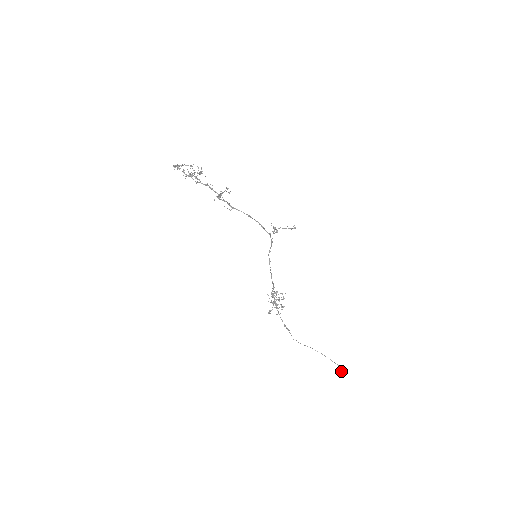
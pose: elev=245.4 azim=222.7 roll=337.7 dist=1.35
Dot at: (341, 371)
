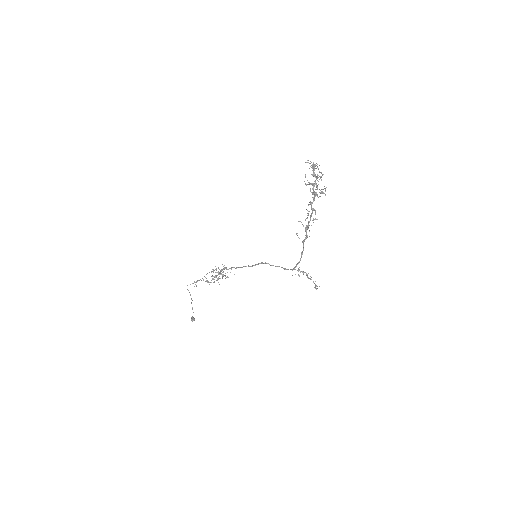
Dot at: (192, 321)
